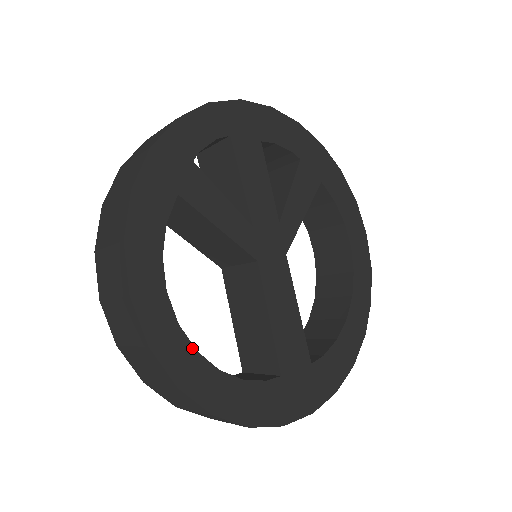
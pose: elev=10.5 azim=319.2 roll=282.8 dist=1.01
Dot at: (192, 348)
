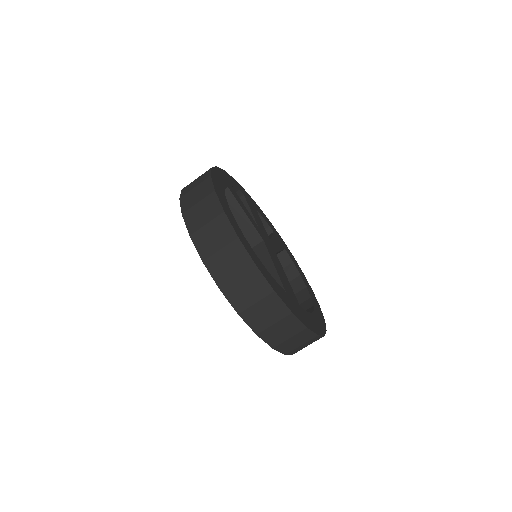
Dot at: (242, 233)
